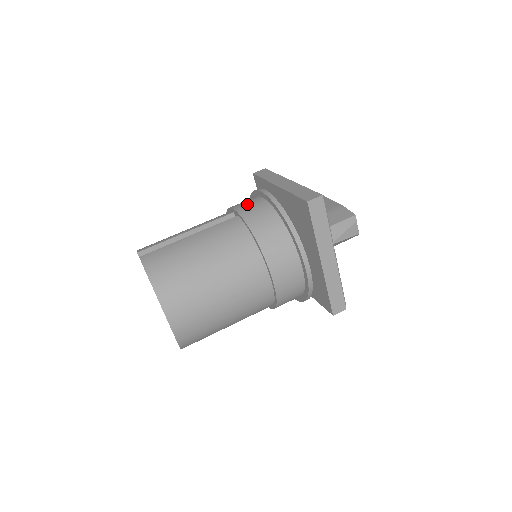
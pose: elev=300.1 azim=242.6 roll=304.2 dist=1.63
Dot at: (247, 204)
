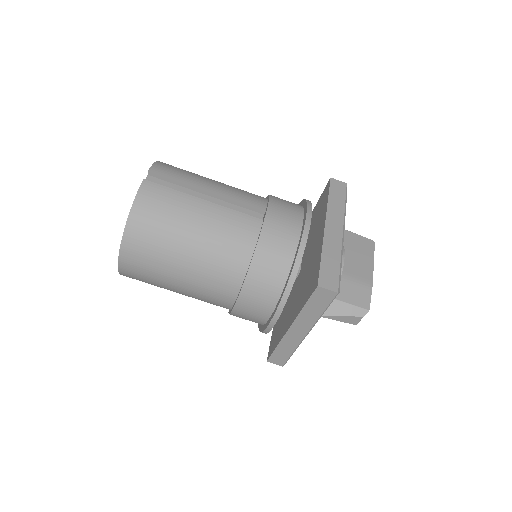
Dot at: (283, 216)
